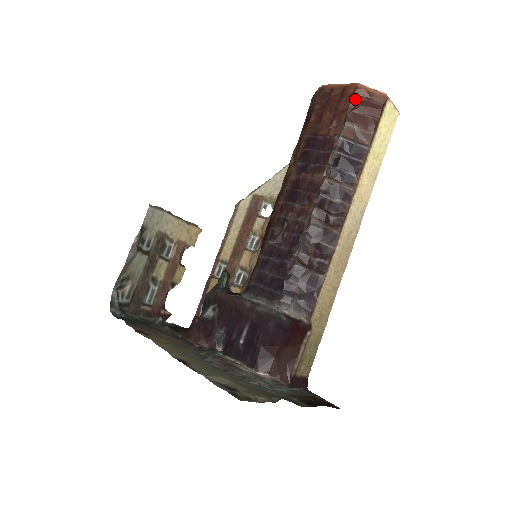
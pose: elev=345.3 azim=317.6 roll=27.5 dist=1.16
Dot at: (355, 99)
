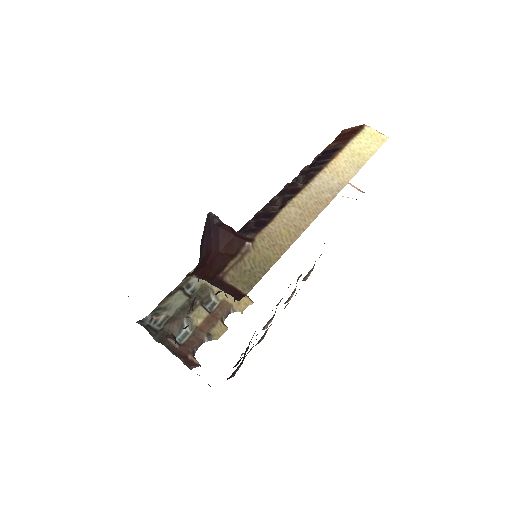
Dot at: (339, 135)
